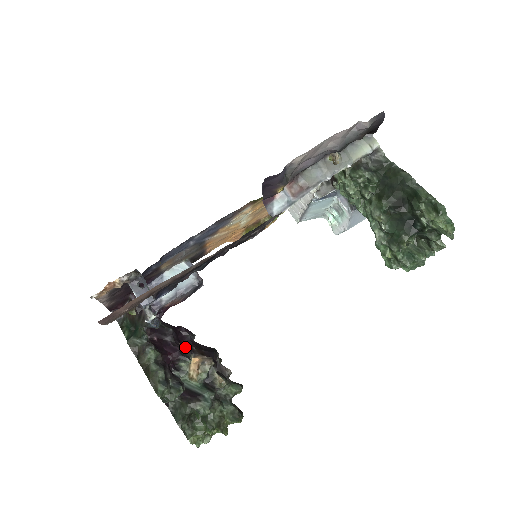
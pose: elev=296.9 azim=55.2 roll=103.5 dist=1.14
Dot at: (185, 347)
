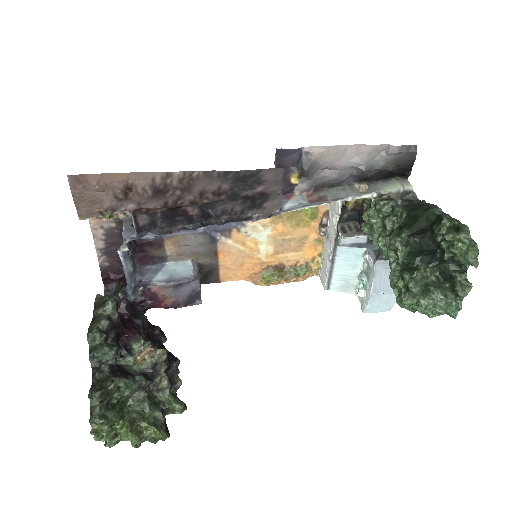
Dot at: (149, 339)
